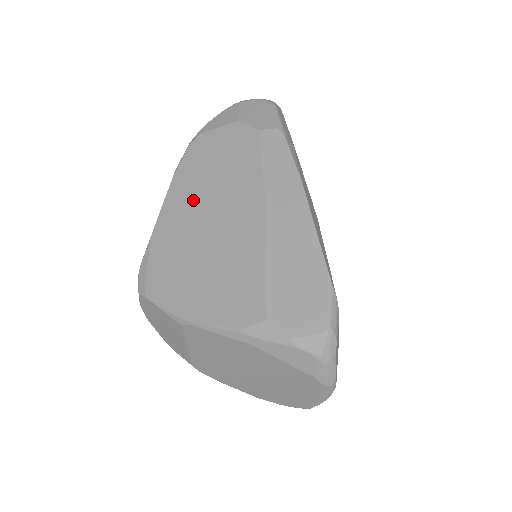
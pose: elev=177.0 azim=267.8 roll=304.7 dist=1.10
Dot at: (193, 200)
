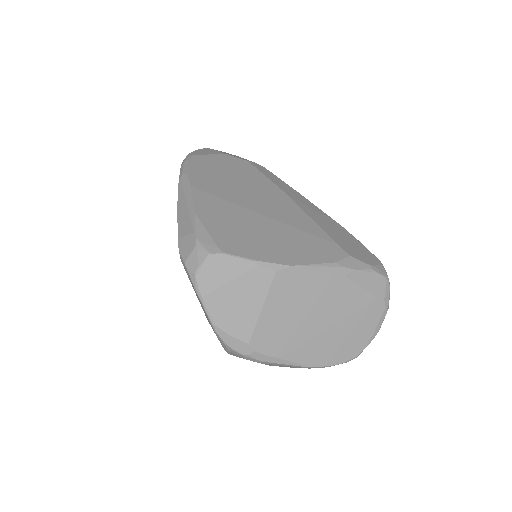
Dot at: (224, 191)
